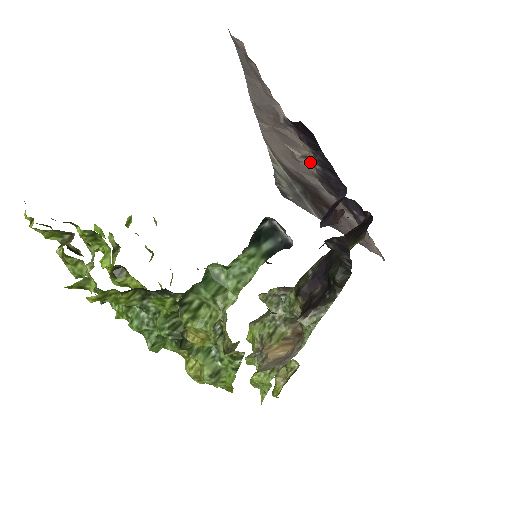
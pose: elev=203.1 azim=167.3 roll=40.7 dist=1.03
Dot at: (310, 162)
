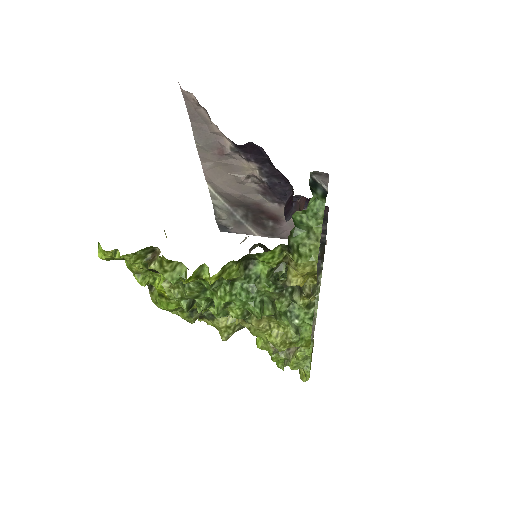
Dot at: (253, 180)
